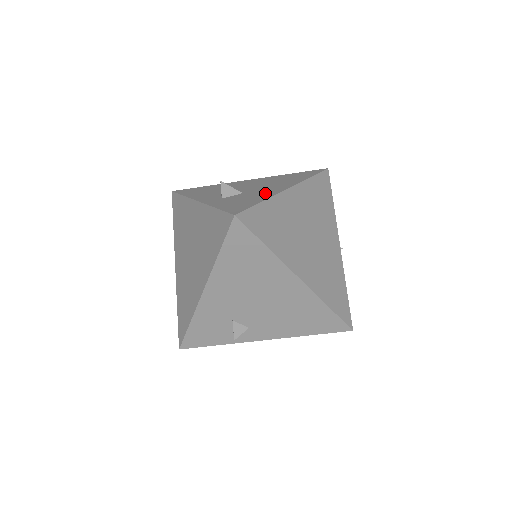
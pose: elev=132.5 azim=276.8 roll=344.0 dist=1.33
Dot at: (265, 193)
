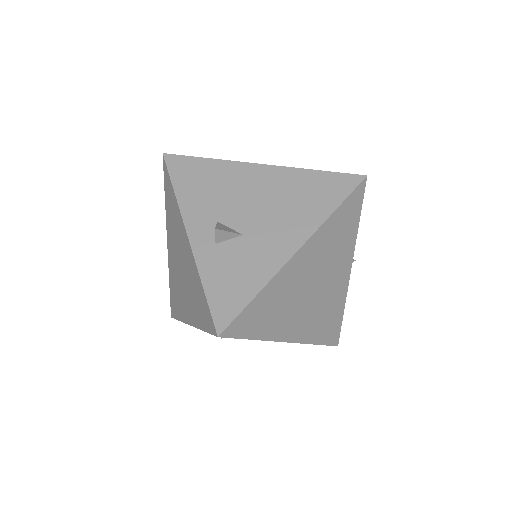
Dot at: (267, 258)
